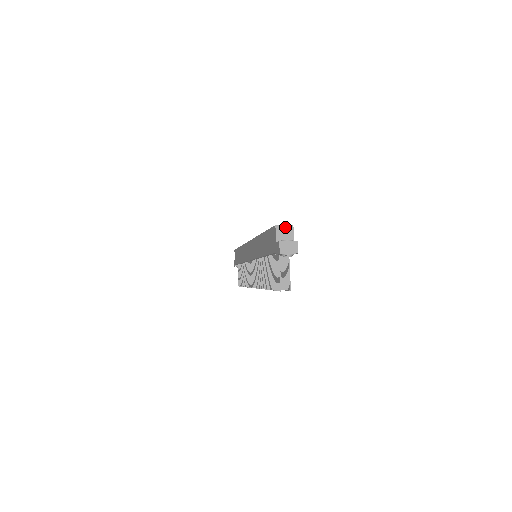
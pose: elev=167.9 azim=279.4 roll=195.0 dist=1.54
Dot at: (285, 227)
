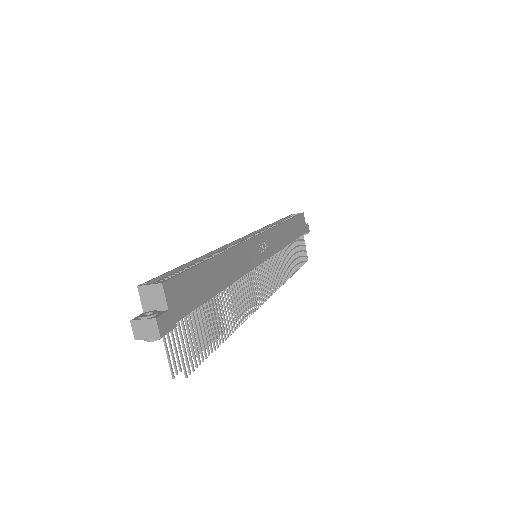
Dot at: (151, 288)
